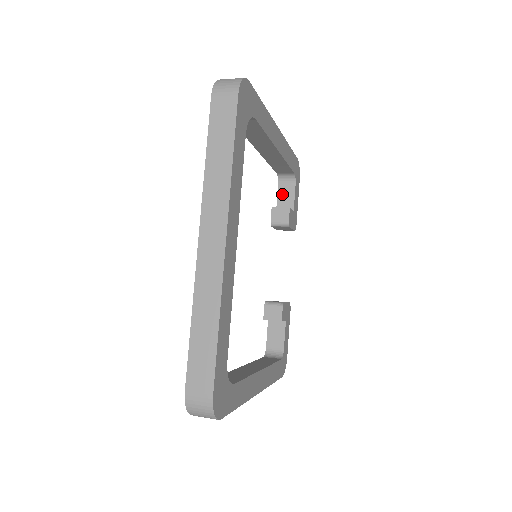
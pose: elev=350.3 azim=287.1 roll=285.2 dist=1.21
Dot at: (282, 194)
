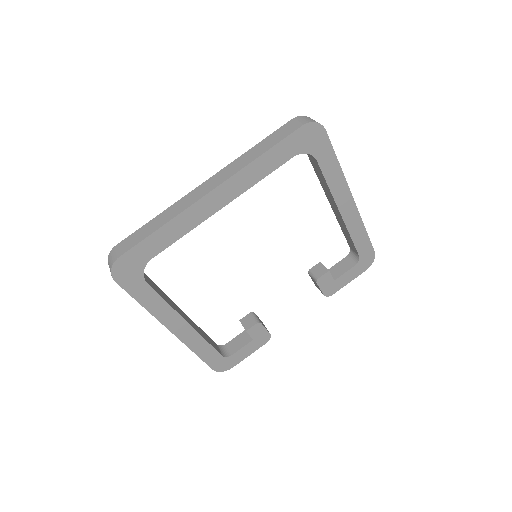
Dot at: (341, 264)
